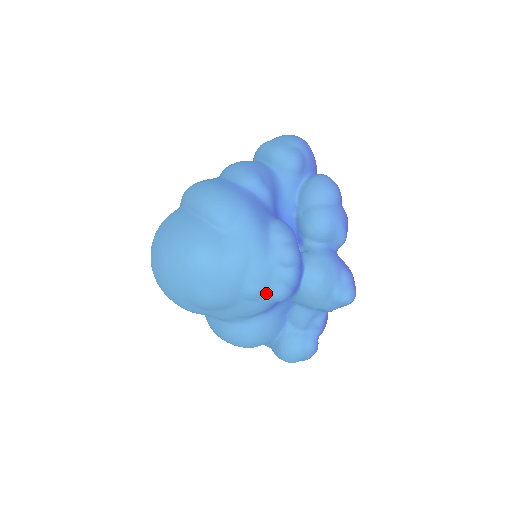
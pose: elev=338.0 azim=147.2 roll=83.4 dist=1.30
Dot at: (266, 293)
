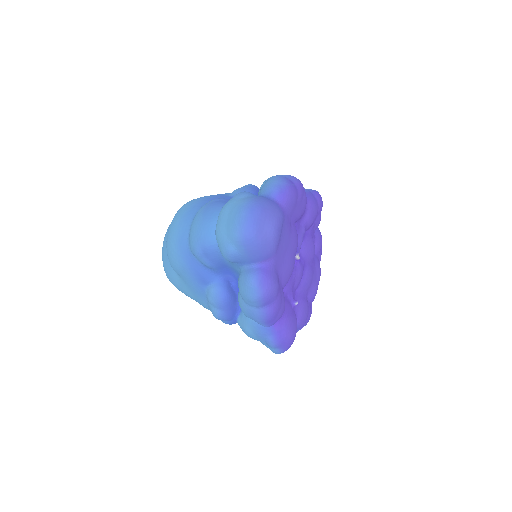
Dot at: occluded
